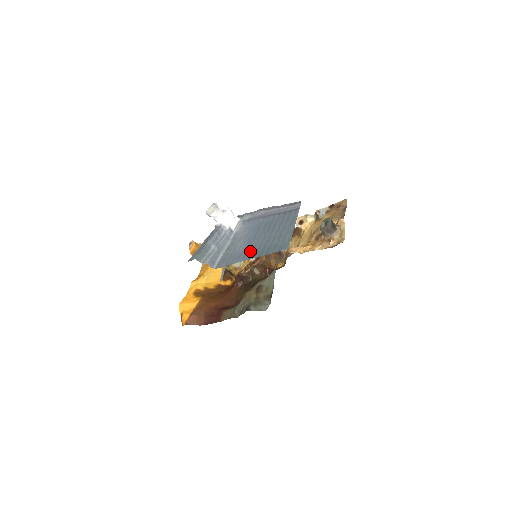
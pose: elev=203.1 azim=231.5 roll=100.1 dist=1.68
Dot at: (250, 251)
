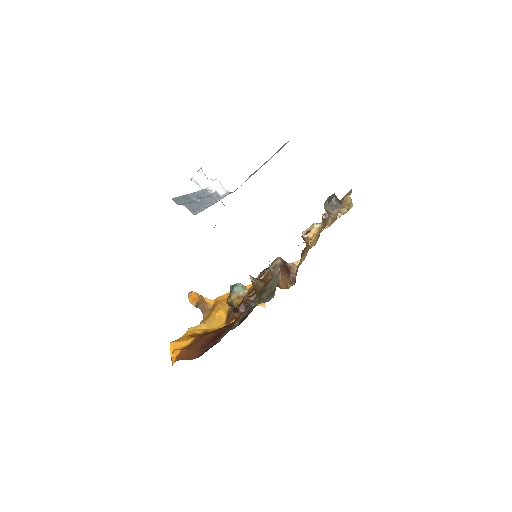
Dot at: occluded
